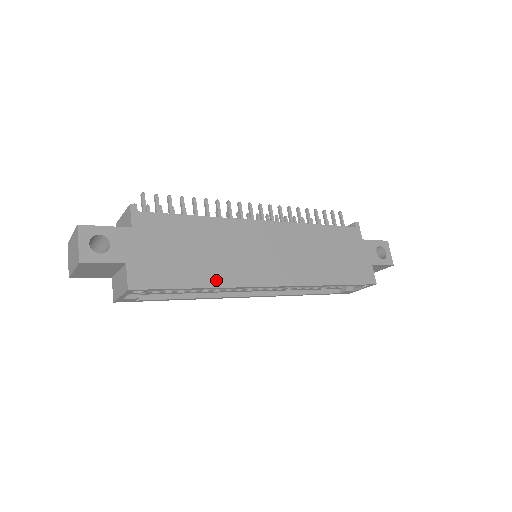
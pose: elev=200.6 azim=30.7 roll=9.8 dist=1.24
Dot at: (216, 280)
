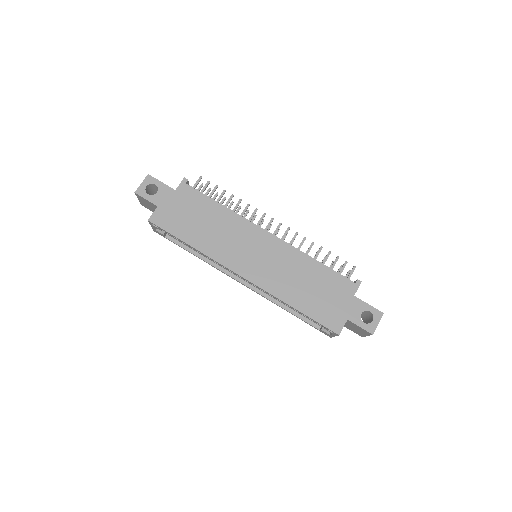
Dot at: (203, 247)
